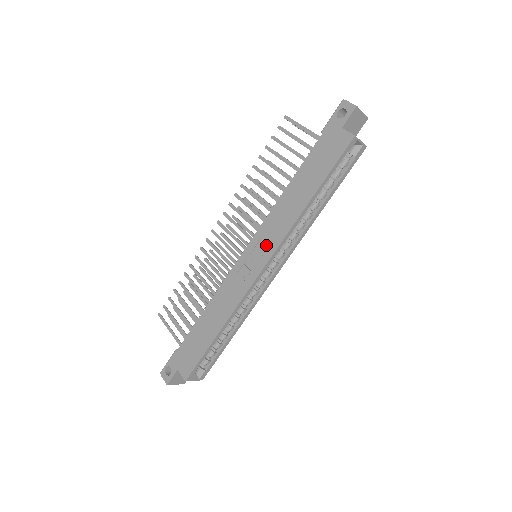
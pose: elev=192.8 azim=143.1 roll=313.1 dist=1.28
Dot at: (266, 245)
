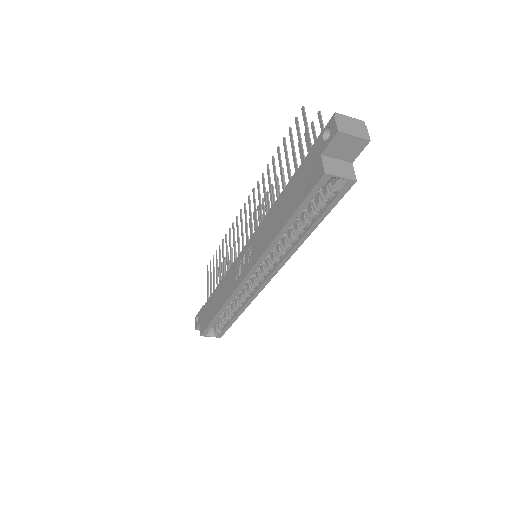
Dot at: (252, 254)
